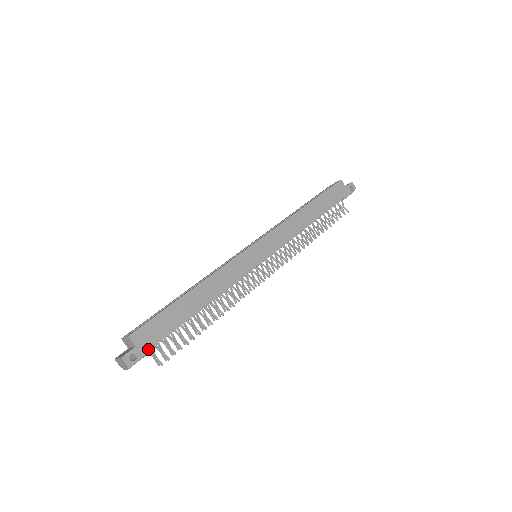
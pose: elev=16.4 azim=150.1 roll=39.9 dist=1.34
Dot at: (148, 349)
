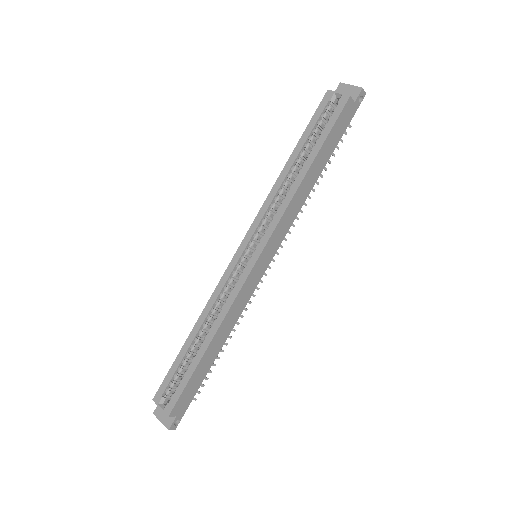
Dot at: (186, 409)
